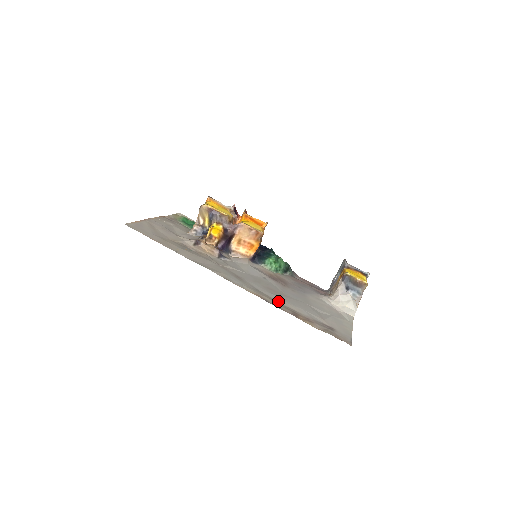
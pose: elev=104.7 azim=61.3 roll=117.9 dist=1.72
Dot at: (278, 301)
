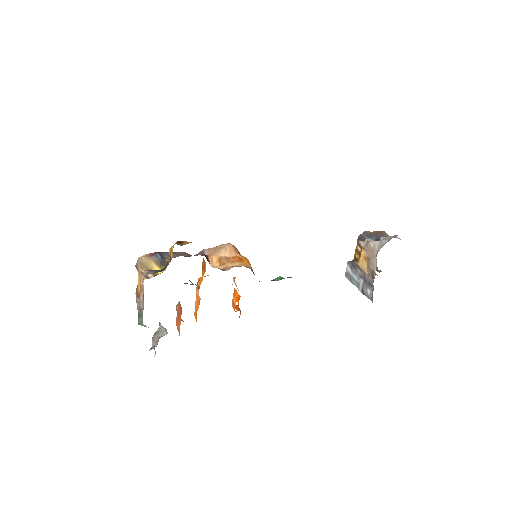
Dot at: occluded
